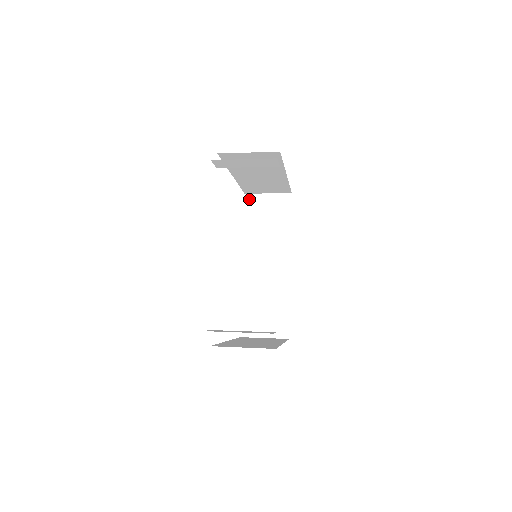
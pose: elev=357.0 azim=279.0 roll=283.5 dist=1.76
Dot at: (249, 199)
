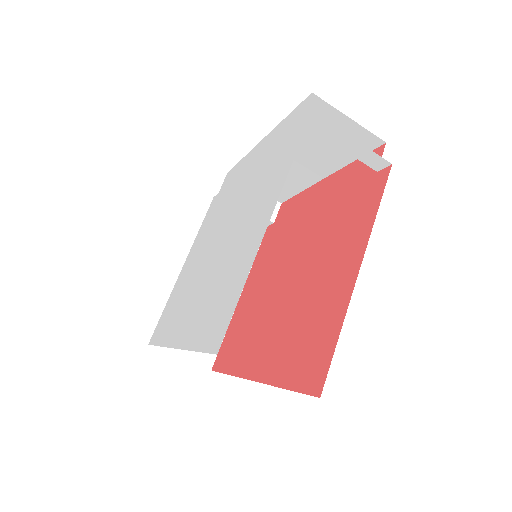
Dot at: occluded
